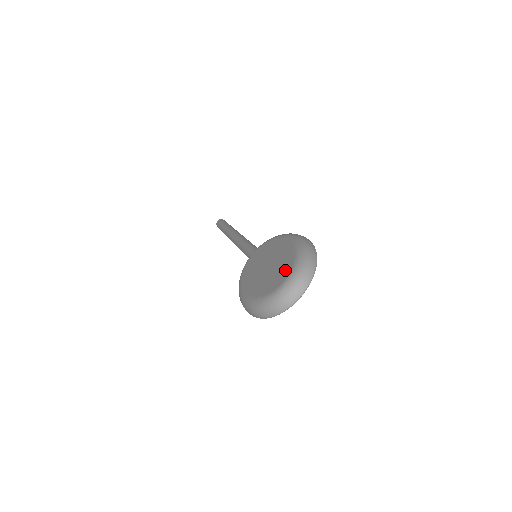
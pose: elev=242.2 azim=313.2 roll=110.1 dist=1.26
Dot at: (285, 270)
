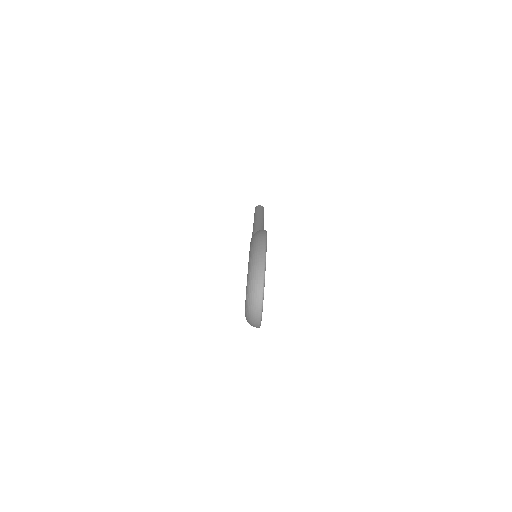
Dot at: occluded
